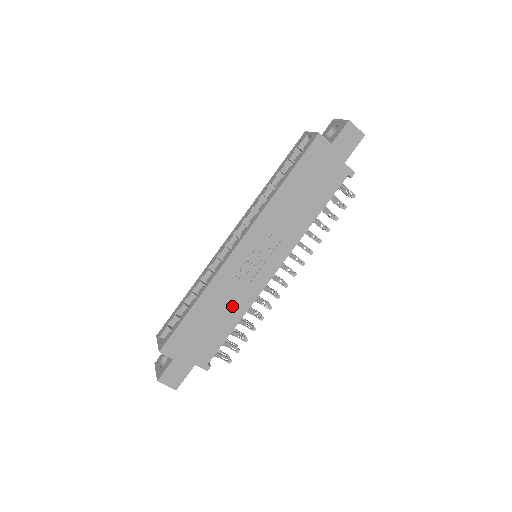
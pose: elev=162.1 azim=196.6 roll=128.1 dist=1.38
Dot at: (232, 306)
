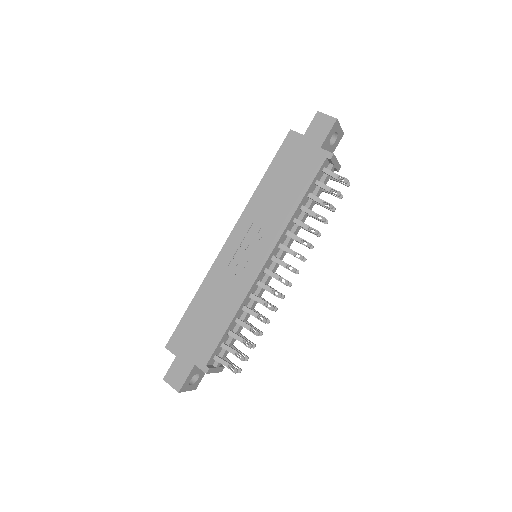
Dot at: (226, 301)
